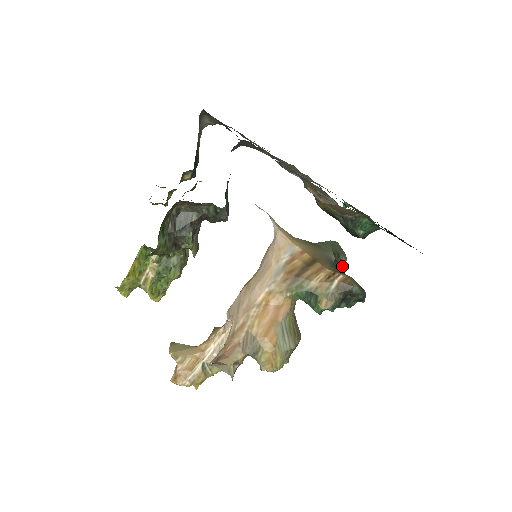
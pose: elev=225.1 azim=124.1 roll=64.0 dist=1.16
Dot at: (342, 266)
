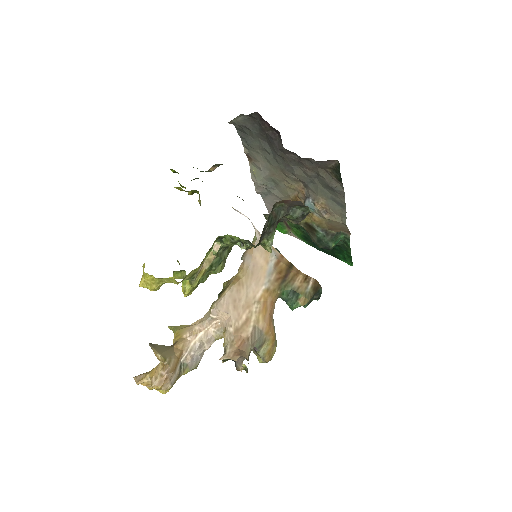
Dot at: occluded
